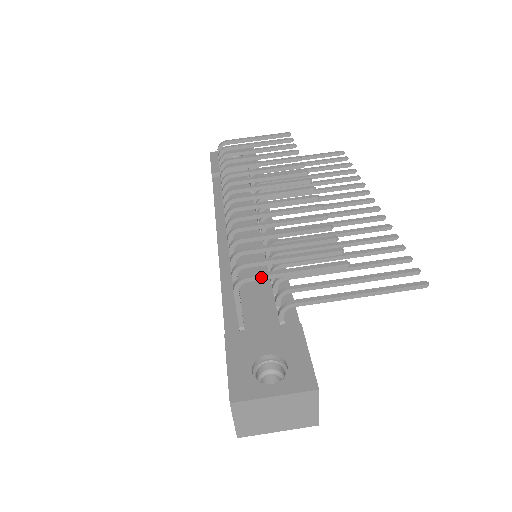
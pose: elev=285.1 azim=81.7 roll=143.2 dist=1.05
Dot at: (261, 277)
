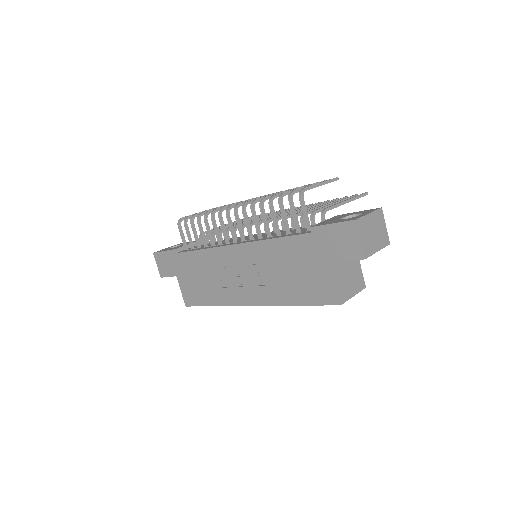
Dot at: (310, 187)
